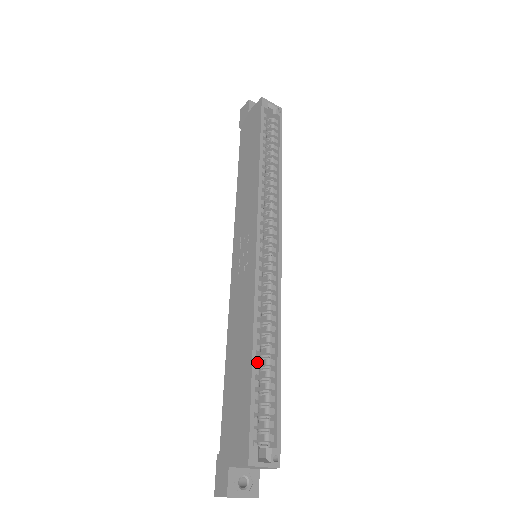
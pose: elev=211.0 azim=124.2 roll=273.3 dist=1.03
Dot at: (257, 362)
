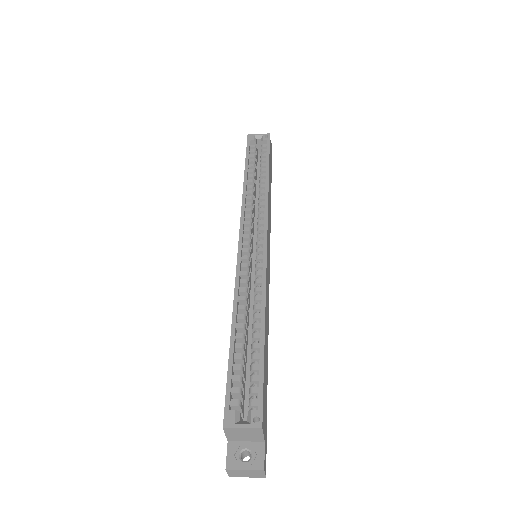
Dot at: (239, 338)
